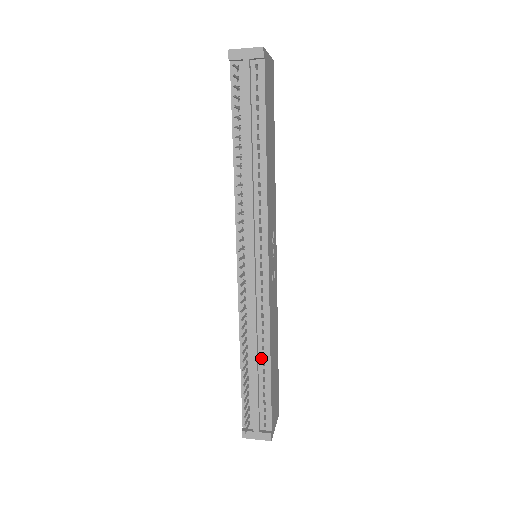
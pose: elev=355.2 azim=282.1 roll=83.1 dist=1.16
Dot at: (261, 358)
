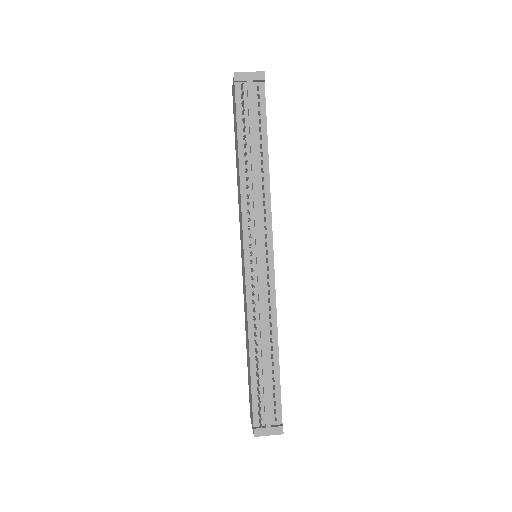
Dot at: (270, 351)
